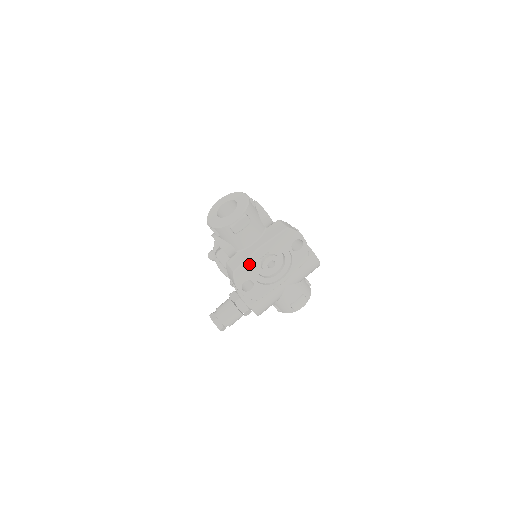
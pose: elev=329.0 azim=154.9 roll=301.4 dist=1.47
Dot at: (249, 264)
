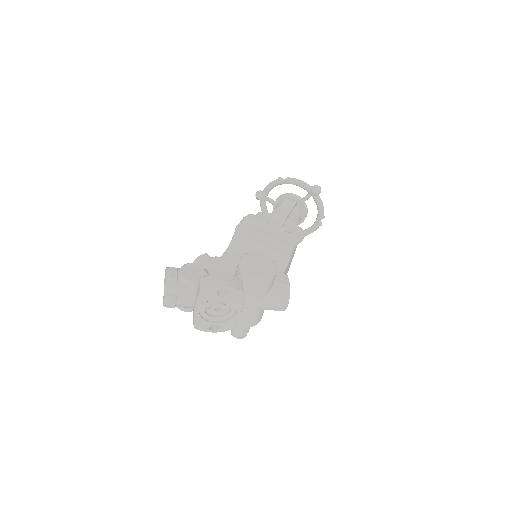
Dot at: (199, 320)
